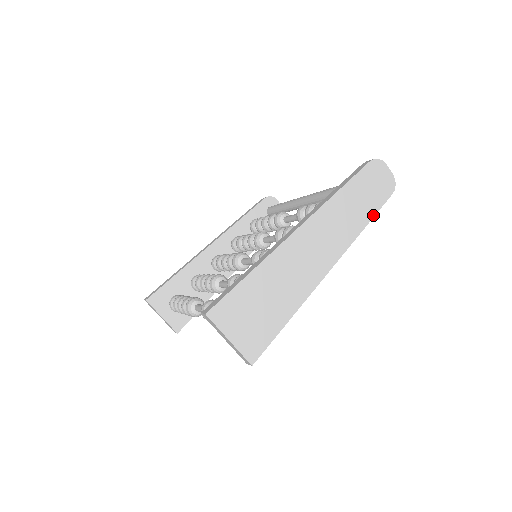
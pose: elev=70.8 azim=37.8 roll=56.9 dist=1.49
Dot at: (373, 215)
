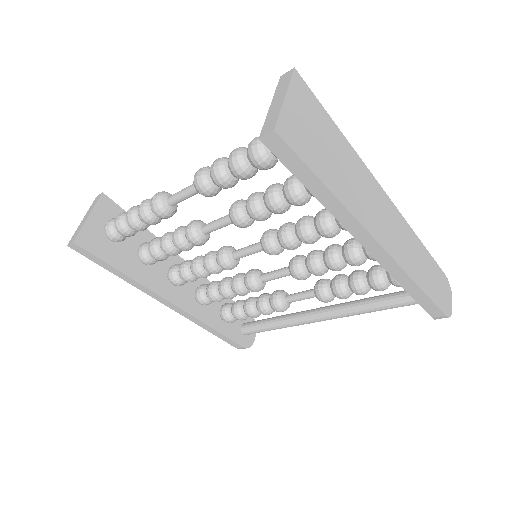
Dot at: (427, 294)
